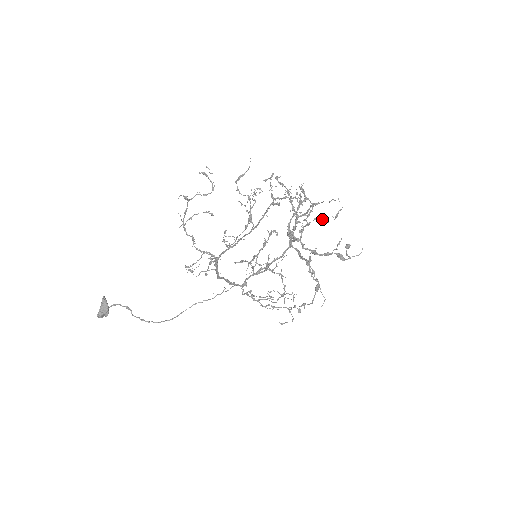
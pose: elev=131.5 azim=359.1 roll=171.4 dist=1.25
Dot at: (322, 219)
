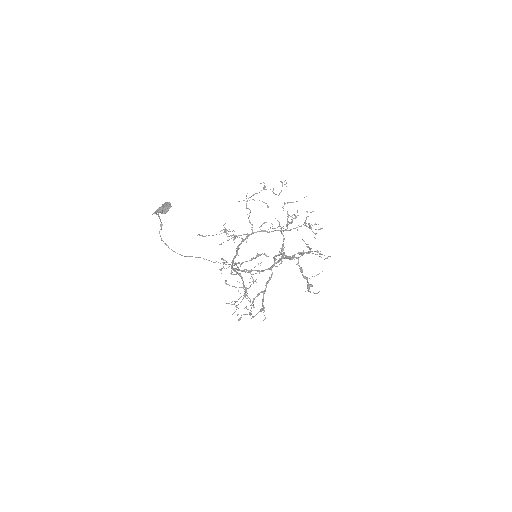
Dot at: occluded
